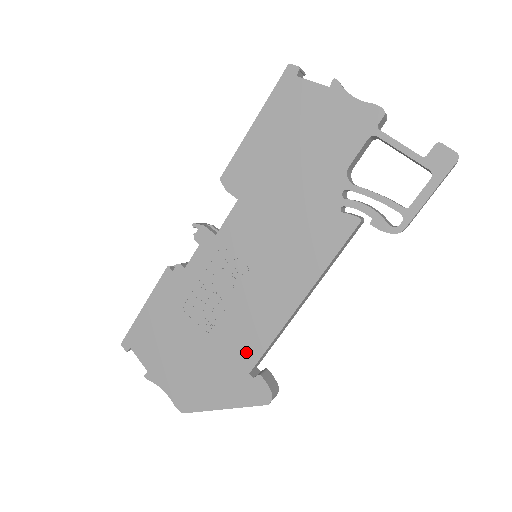
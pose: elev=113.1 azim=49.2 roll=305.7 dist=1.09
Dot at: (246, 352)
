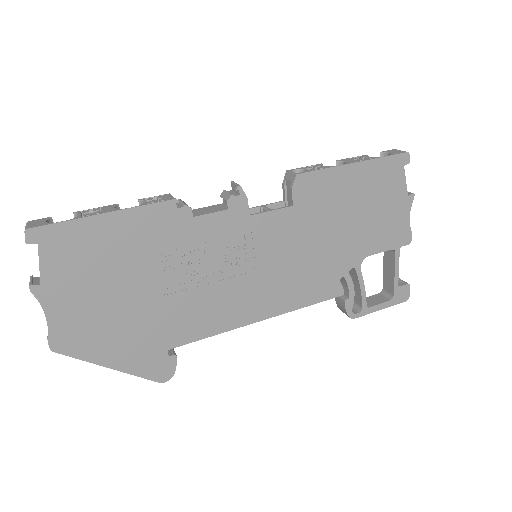
Dot at: (182, 331)
